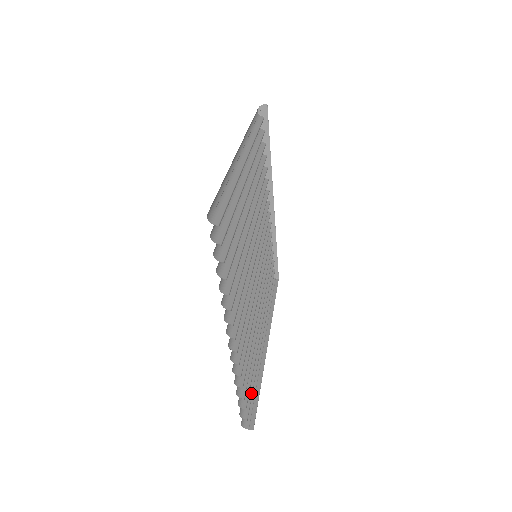
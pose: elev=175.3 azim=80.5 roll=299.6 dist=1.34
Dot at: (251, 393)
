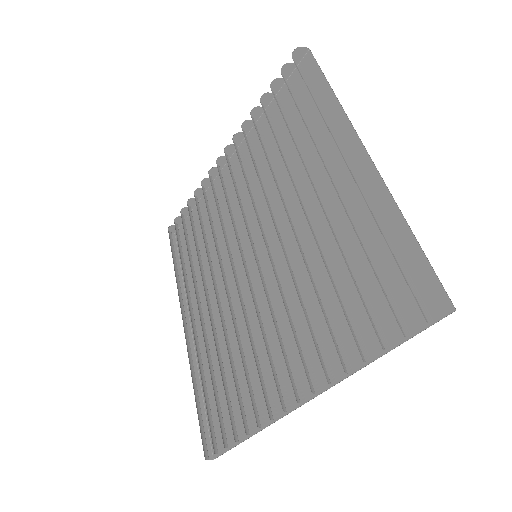
Dot at: (211, 416)
